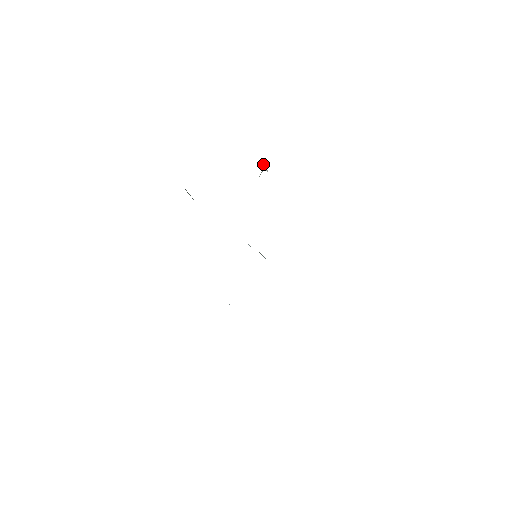
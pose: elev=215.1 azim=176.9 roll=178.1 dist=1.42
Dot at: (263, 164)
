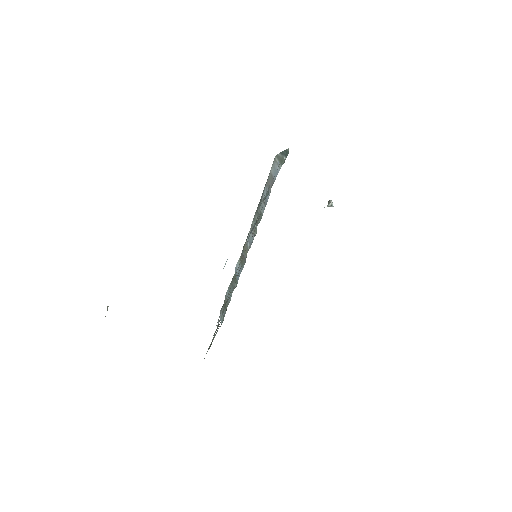
Dot at: occluded
